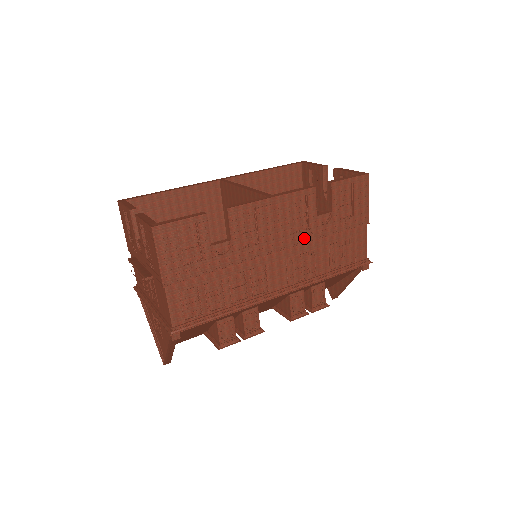
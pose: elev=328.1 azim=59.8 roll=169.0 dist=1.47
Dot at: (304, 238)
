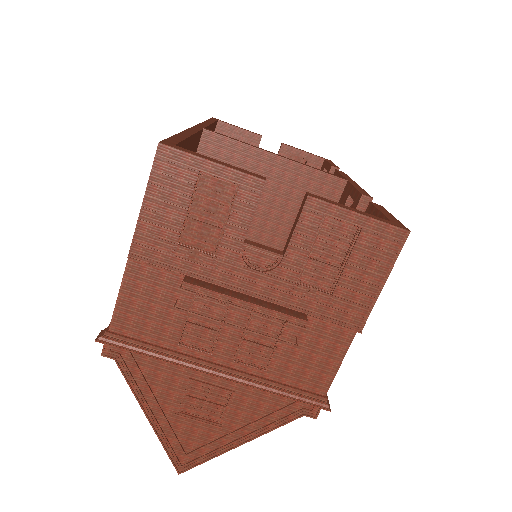
Dot at: occluded
